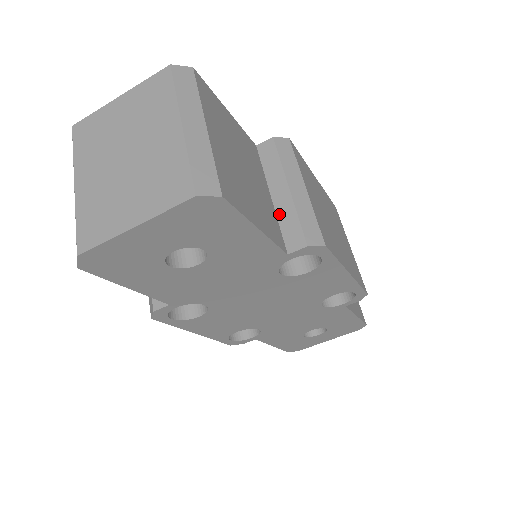
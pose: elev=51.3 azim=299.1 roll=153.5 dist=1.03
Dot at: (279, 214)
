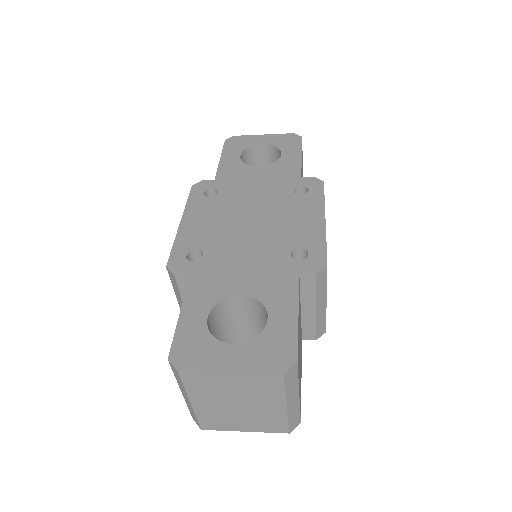
Dot at: (303, 321)
